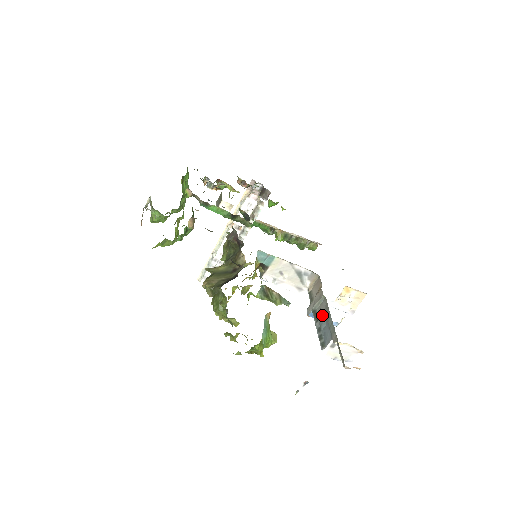
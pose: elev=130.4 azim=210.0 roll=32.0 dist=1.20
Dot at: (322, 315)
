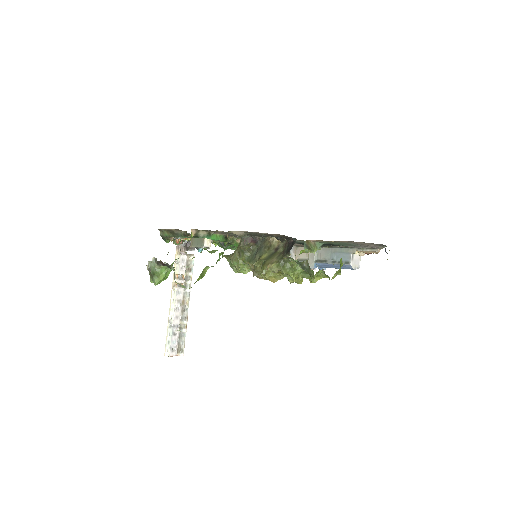
Dot at: (327, 255)
